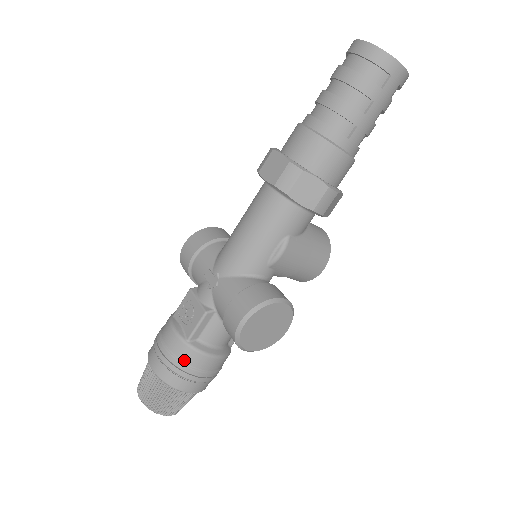
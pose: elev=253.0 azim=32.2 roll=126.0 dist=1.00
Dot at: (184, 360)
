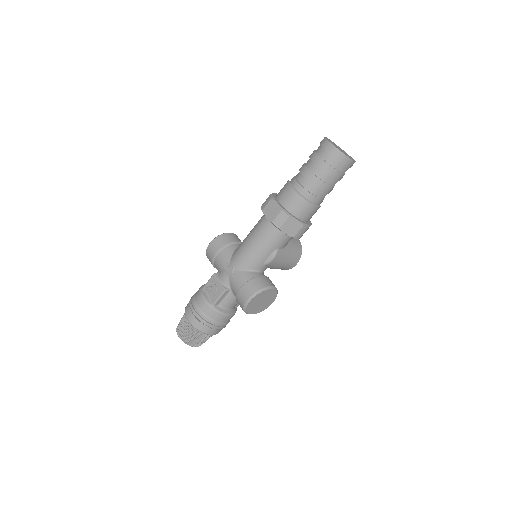
Dot at: (210, 317)
